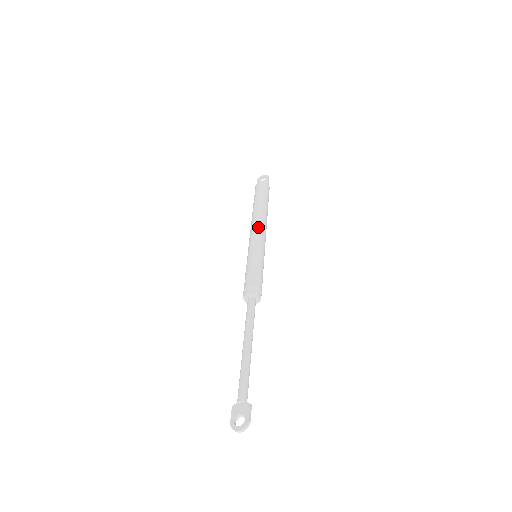
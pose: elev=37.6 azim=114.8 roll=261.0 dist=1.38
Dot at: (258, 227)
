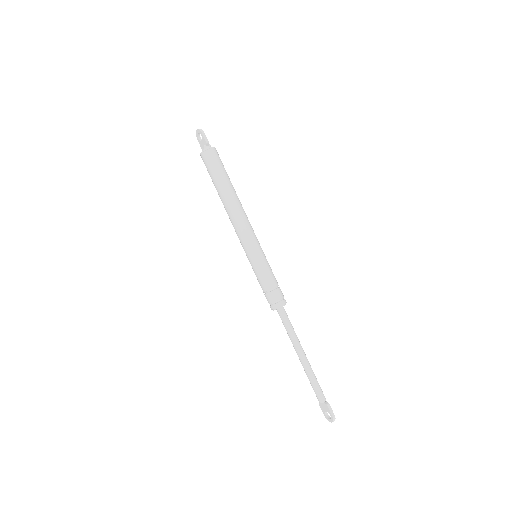
Dot at: (236, 227)
